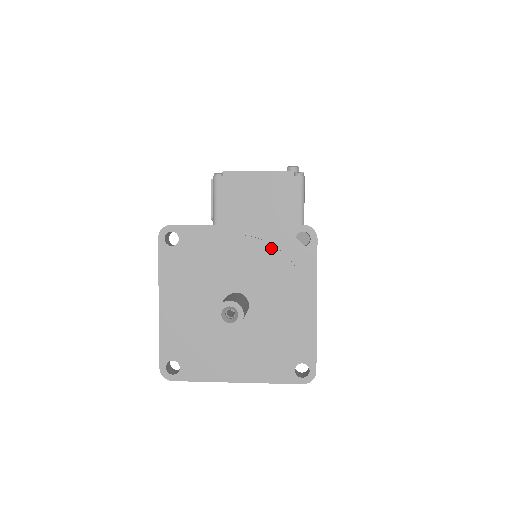
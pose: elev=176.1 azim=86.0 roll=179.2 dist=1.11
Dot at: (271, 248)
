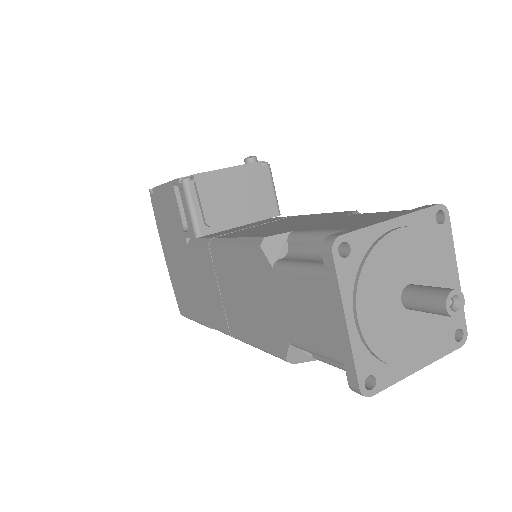
Dot at: (425, 233)
